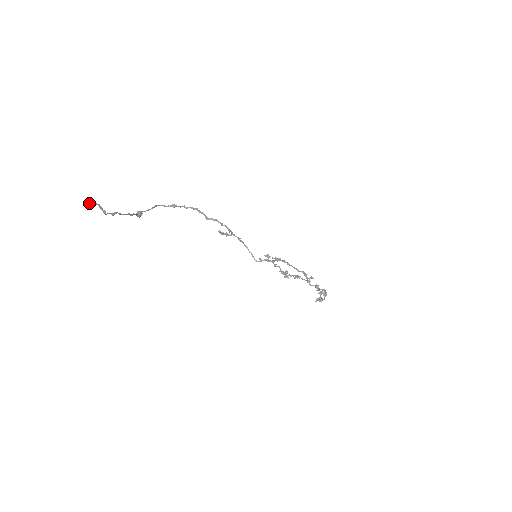
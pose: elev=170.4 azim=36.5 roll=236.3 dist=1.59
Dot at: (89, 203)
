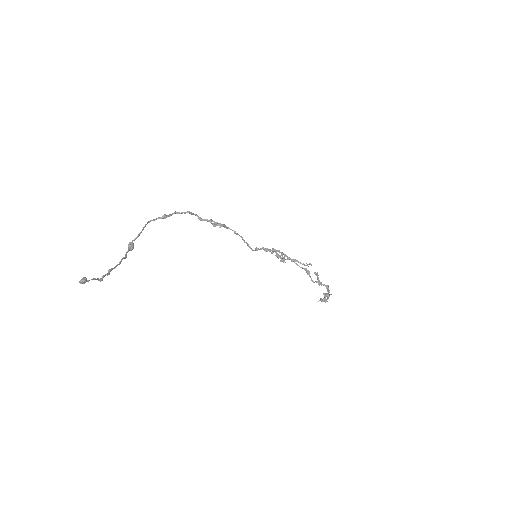
Dot at: (84, 283)
